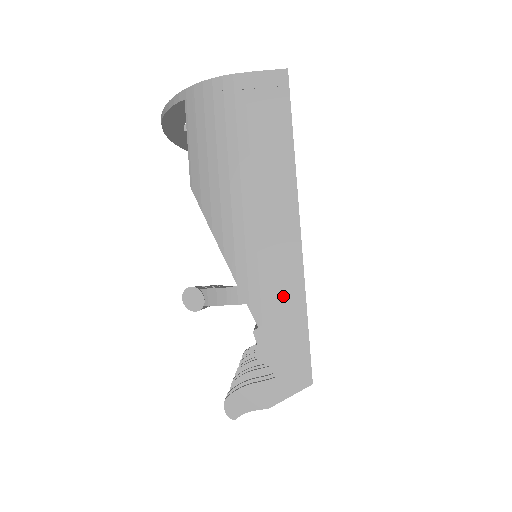
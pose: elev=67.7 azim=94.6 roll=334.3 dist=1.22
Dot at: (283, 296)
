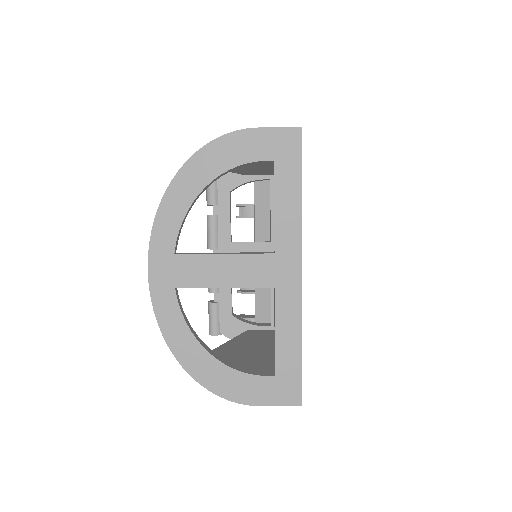
Dot at: occluded
